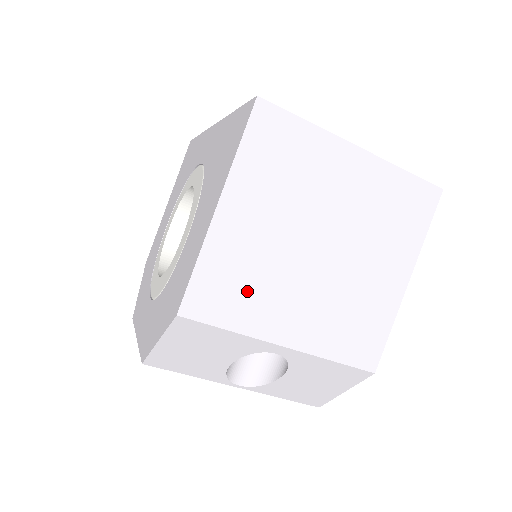
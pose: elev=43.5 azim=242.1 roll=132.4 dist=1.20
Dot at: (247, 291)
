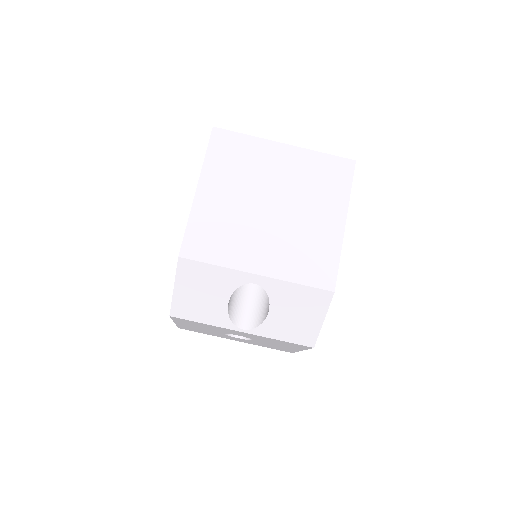
Dot at: (224, 238)
